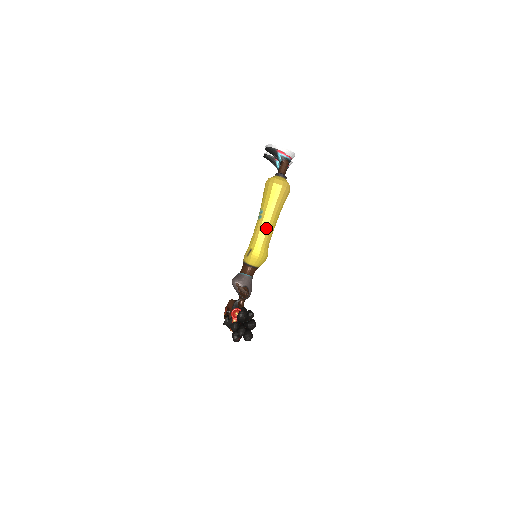
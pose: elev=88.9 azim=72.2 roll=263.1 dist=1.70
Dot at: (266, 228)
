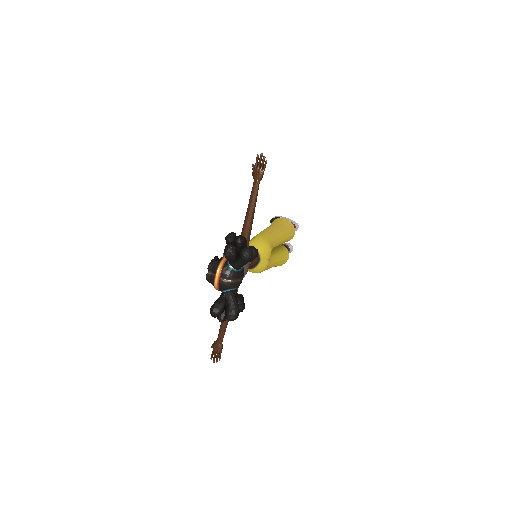
Dot at: (272, 231)
